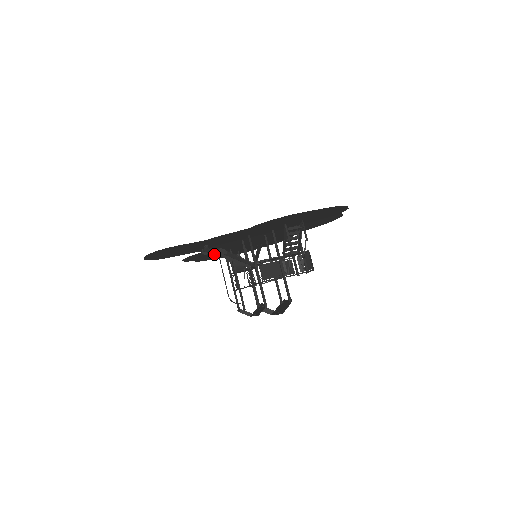
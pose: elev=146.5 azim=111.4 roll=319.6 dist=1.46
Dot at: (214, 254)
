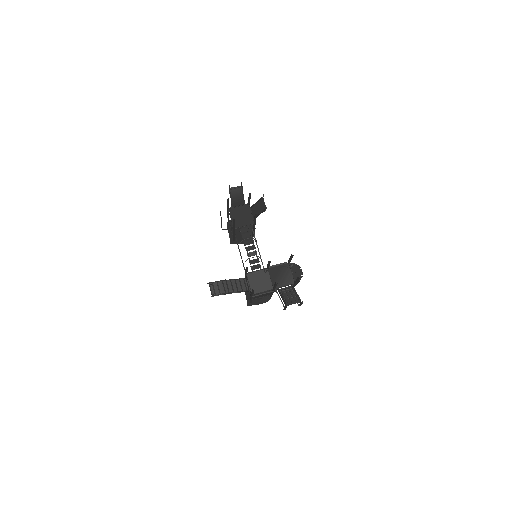
Dot at: occluded
